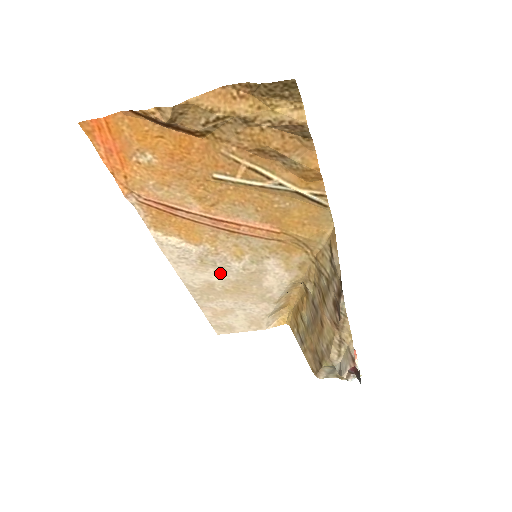
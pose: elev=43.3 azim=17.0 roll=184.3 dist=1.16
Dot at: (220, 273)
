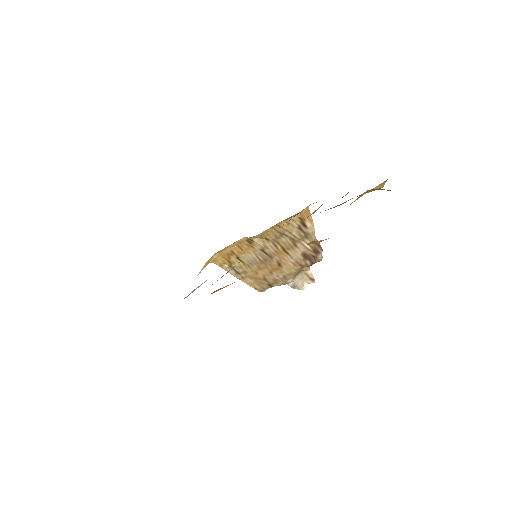
Dot at: occluded
